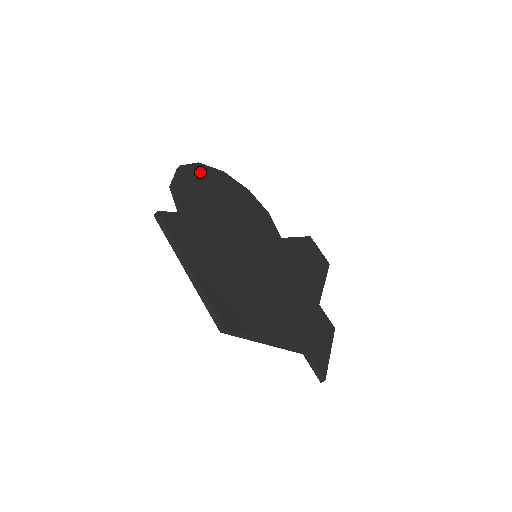
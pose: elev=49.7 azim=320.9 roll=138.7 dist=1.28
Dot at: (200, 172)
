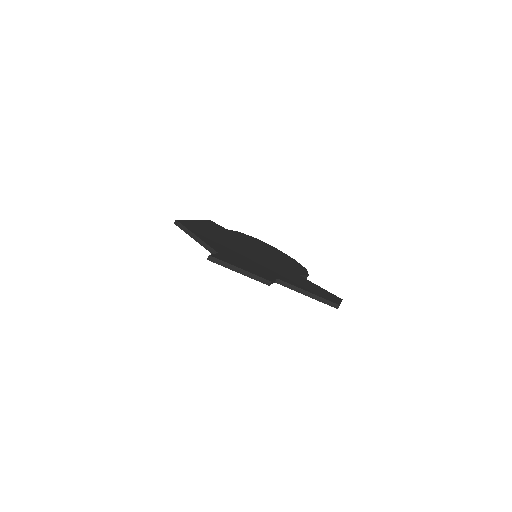
Dot at: (271, 247)
